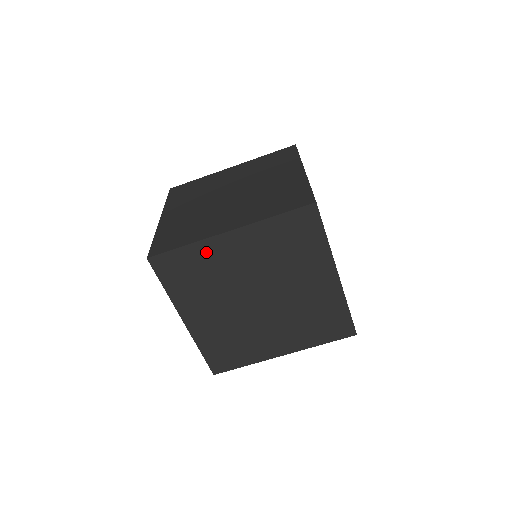
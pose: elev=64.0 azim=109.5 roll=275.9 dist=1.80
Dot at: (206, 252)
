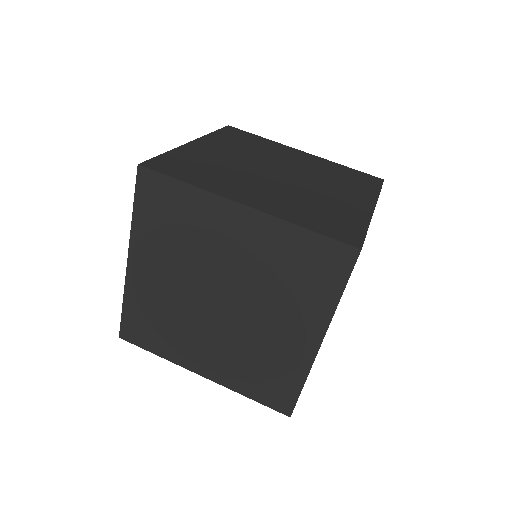
Dot at: (273, 145)
